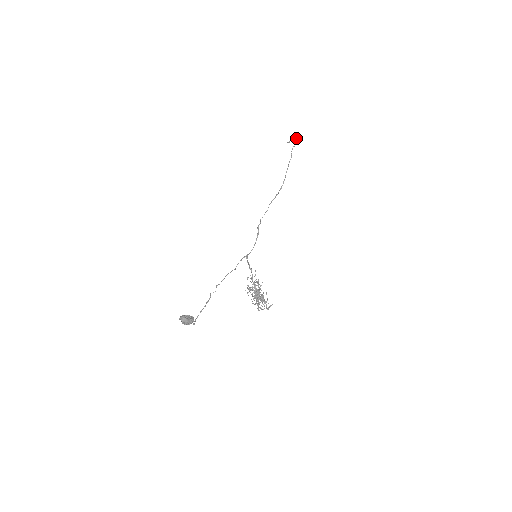
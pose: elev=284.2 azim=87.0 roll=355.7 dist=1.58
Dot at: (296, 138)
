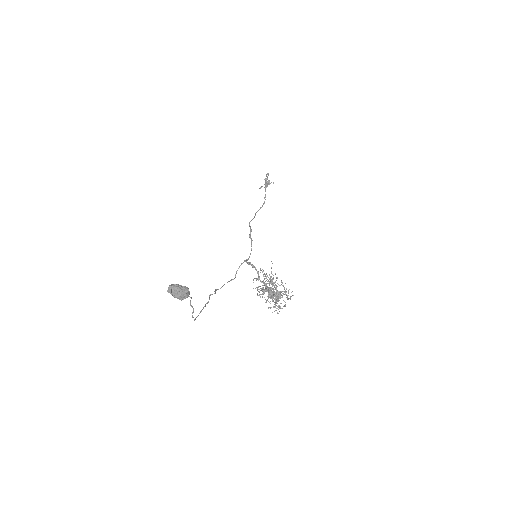
Dot at: (266, 180)
